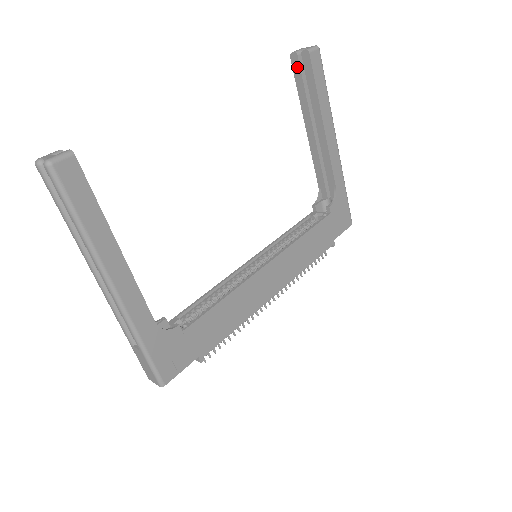
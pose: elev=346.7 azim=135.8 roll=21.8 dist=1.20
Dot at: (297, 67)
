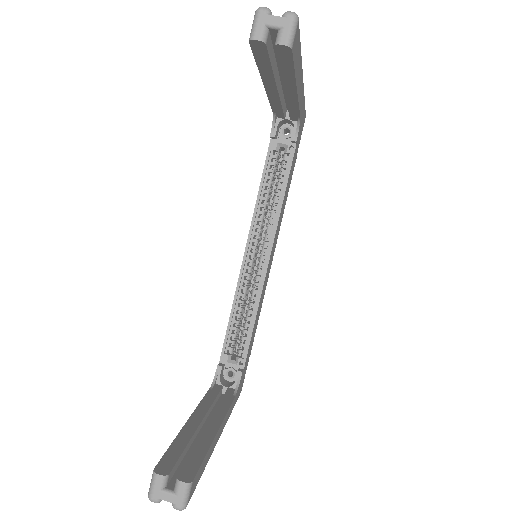
Dot at: (262, 52)
